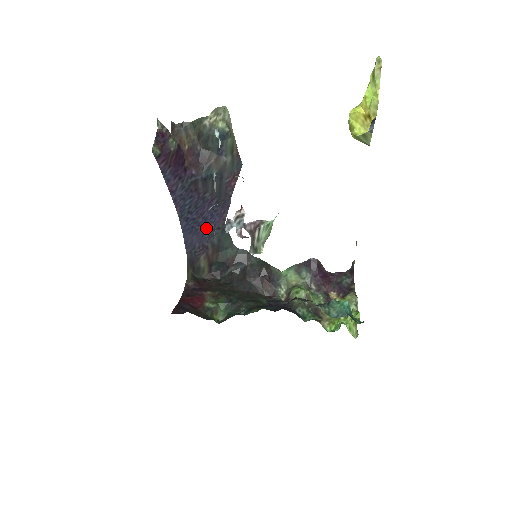
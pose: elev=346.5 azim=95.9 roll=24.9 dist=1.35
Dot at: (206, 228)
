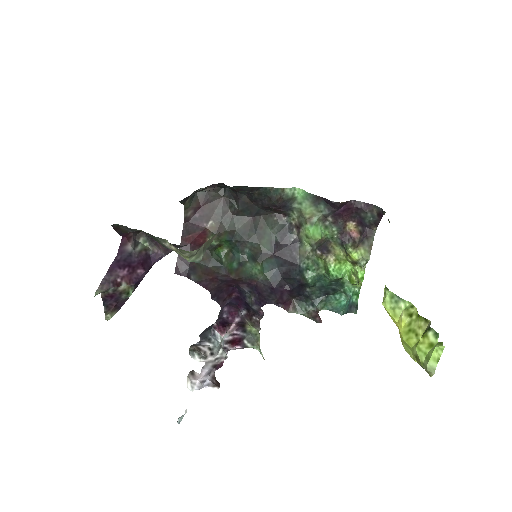
Dot at: occluded
